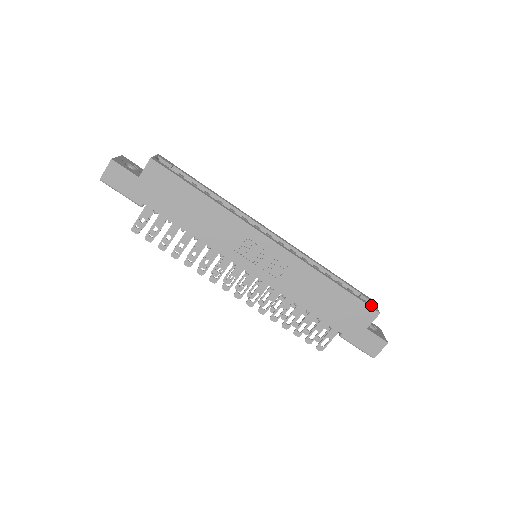
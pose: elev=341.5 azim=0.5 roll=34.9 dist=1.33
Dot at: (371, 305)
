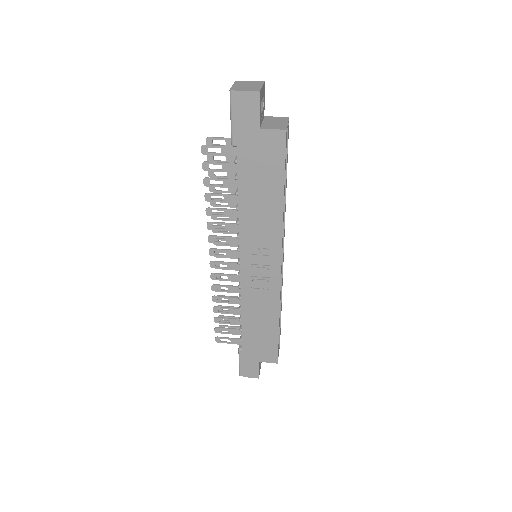
Dot at: occluded
